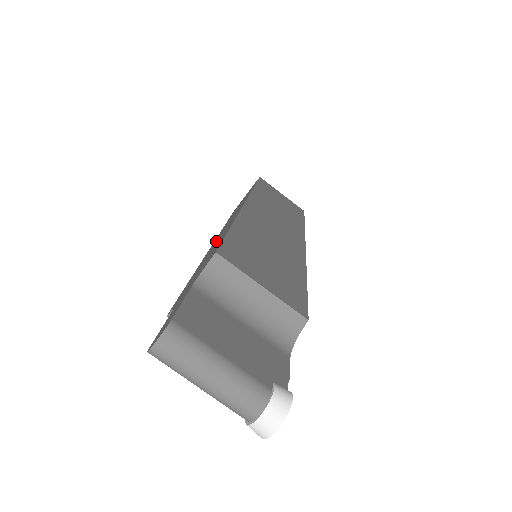
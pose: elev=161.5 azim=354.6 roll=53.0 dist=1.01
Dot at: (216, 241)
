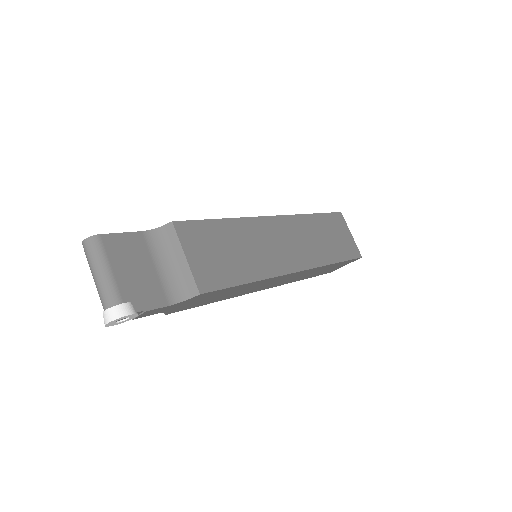
Dot at: occluded
